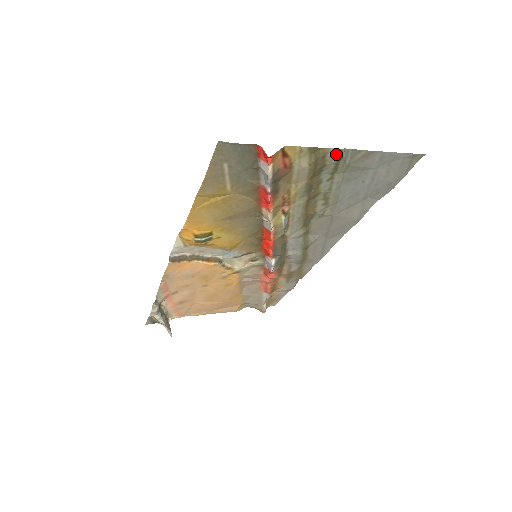
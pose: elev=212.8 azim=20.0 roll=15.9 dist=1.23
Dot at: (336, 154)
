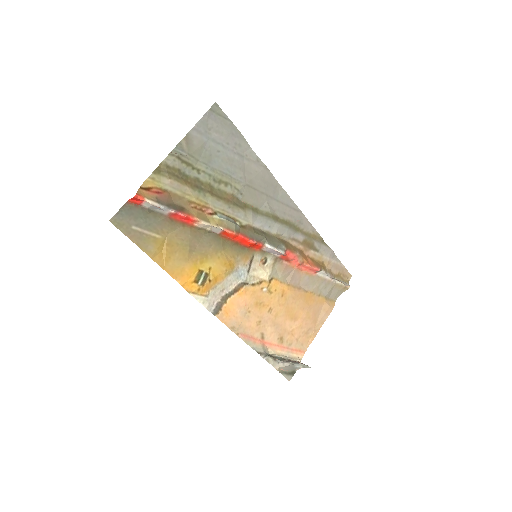
Dot at: (172, 159)
